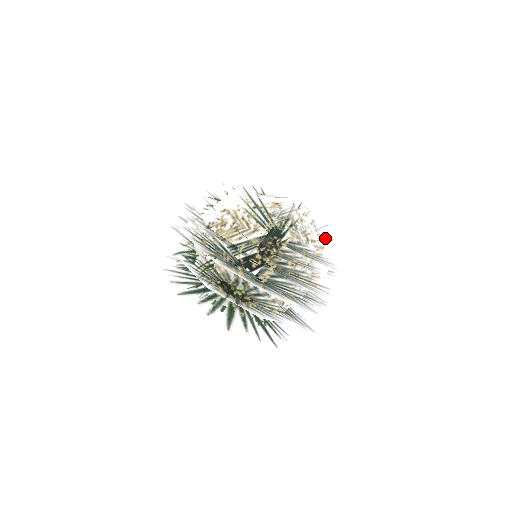
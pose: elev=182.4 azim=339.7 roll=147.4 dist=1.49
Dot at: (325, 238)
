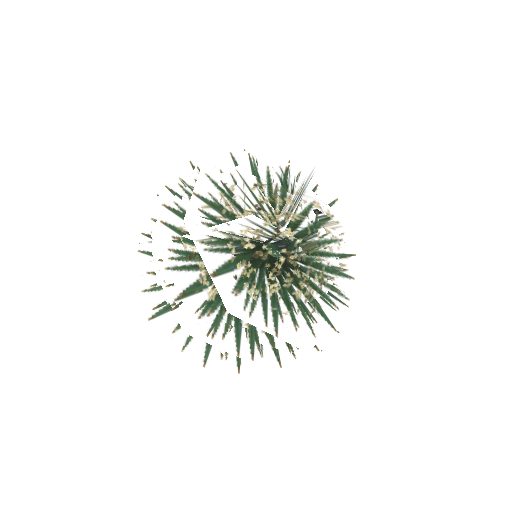
Dot at: occluded
